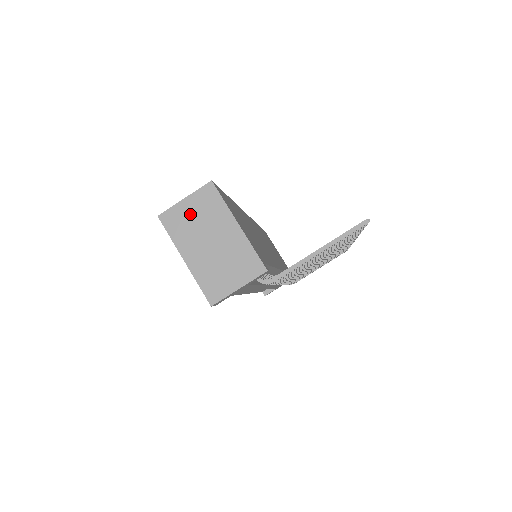
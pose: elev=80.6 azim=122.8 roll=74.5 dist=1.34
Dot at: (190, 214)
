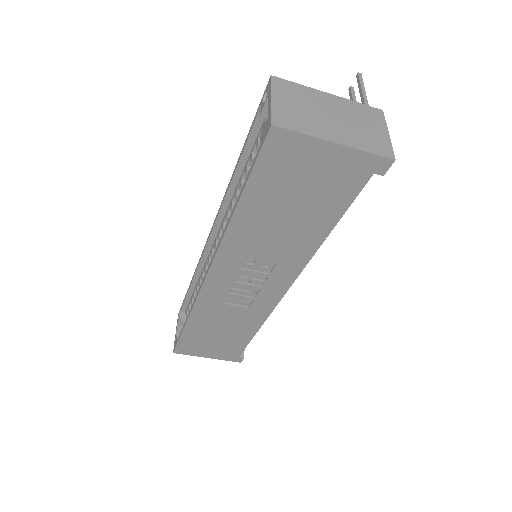
Dot at: (291, 107)
